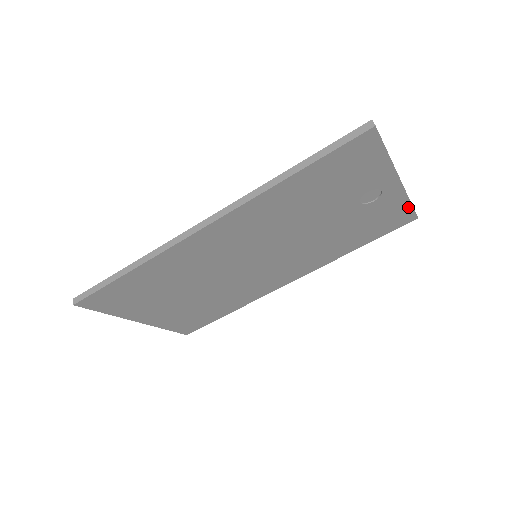
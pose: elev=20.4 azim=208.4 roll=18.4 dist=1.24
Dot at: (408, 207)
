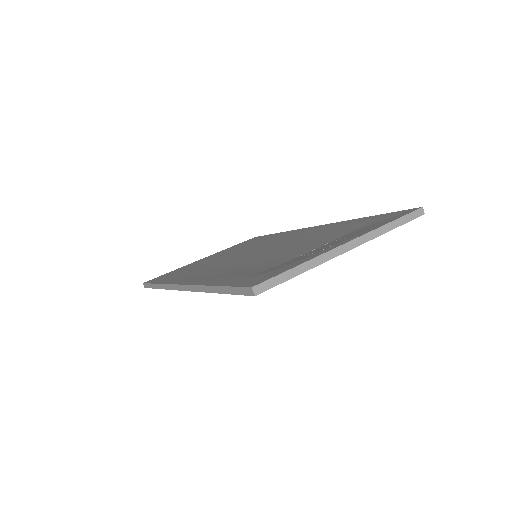
Dot at: (394, 227)
